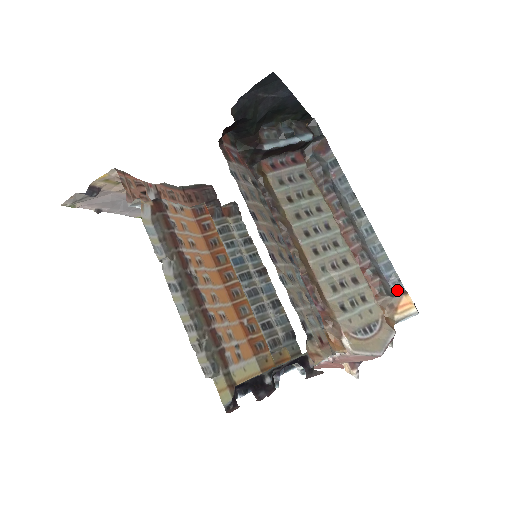
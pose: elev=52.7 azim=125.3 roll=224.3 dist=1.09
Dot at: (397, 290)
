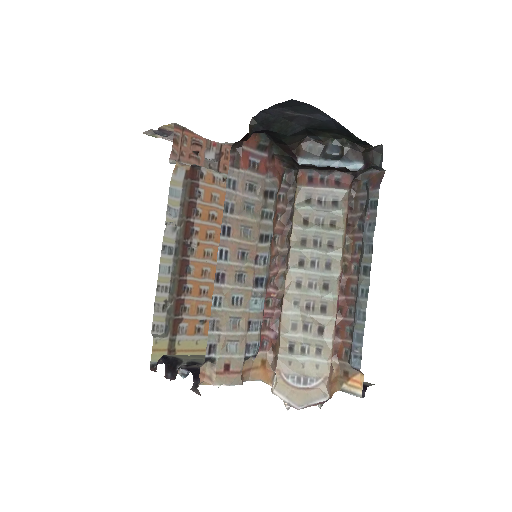
Dot at: (354, 364)
